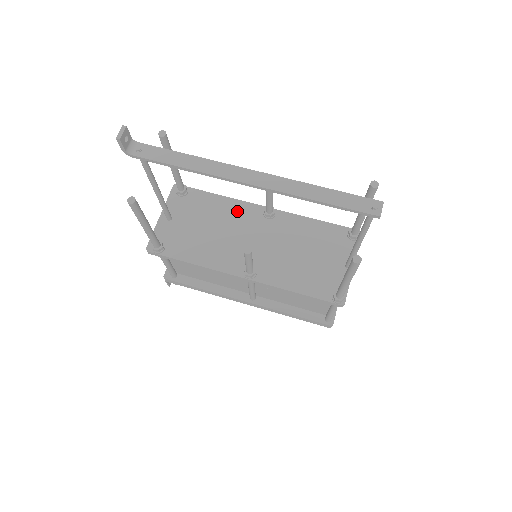
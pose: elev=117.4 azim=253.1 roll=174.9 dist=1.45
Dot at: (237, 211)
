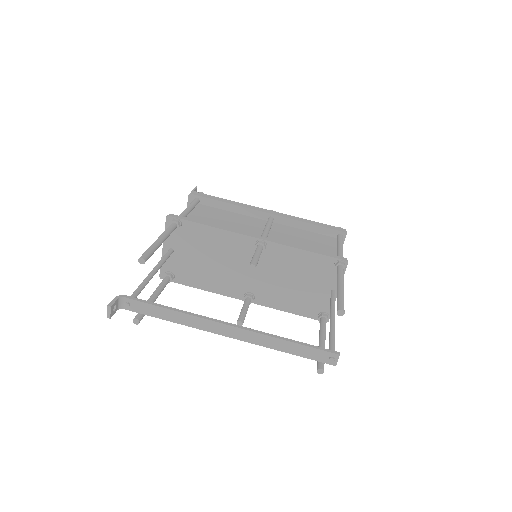
Dot at: (230, 243)
